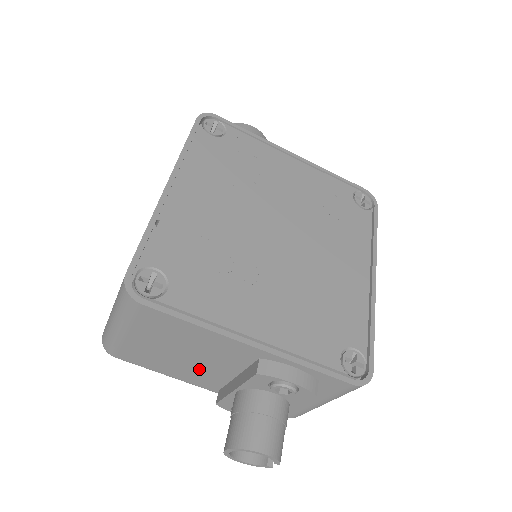
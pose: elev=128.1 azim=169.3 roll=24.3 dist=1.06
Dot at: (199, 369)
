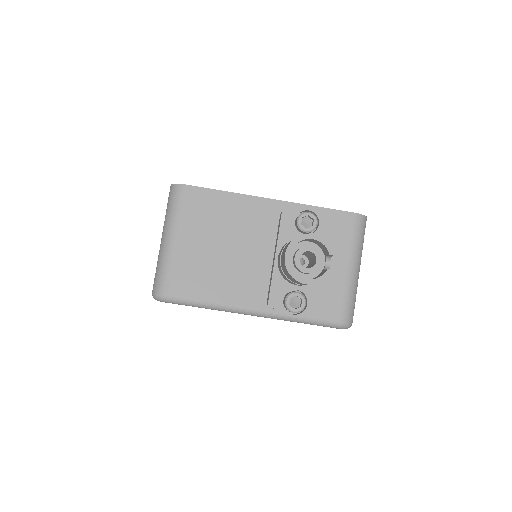
Dot at: (242, 268)
